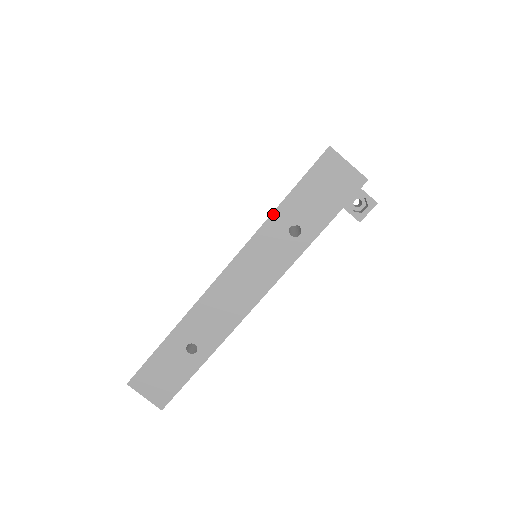
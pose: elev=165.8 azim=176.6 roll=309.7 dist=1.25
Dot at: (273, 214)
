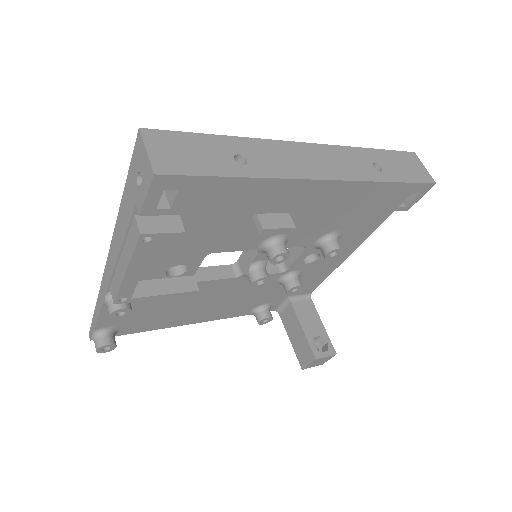
Dot at: (365, 149)
